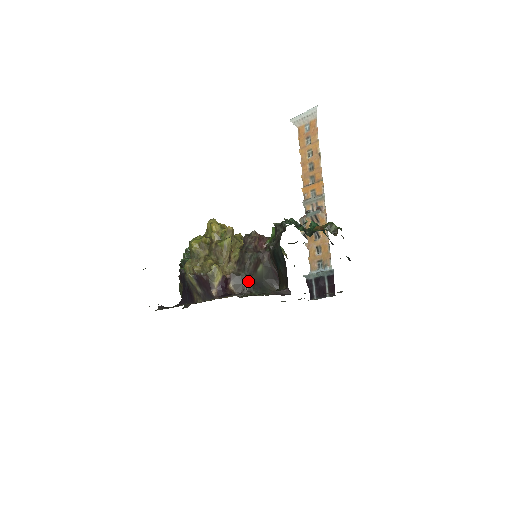
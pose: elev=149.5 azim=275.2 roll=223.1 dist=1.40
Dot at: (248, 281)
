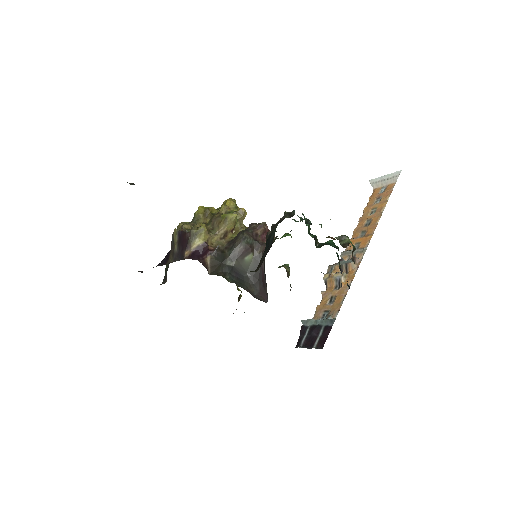
Dot at: (228, 263)
